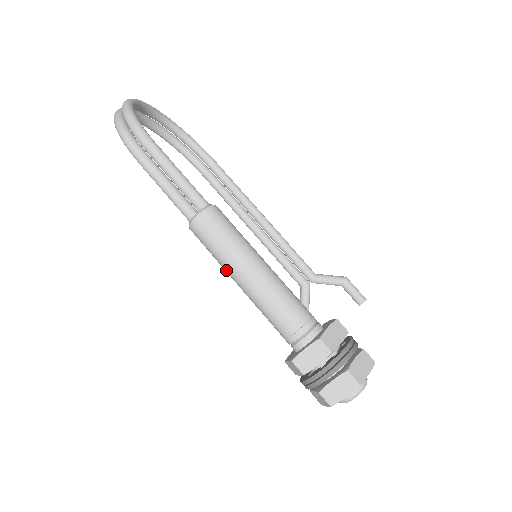
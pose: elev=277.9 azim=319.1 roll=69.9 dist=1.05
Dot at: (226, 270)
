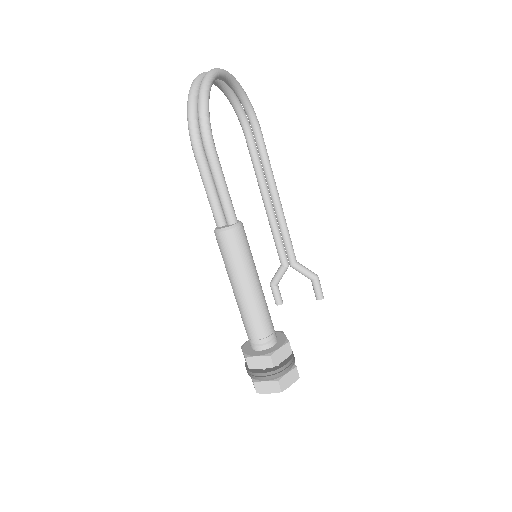
Dot at: (228, 275)
